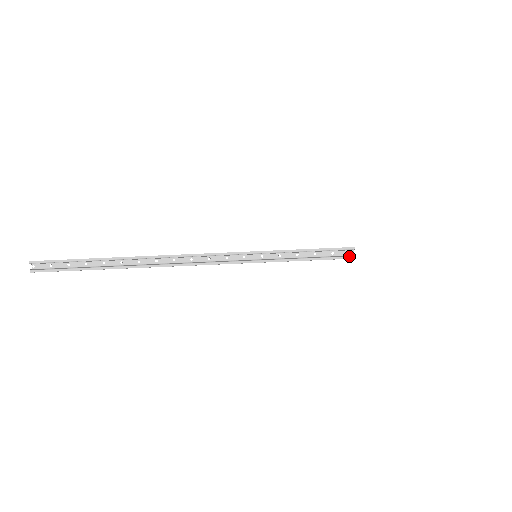
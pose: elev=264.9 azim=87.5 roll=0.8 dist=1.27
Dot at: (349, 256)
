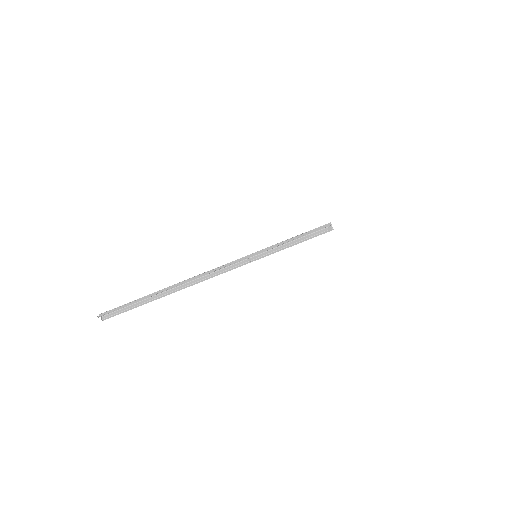
Dot at: (328, 230)
